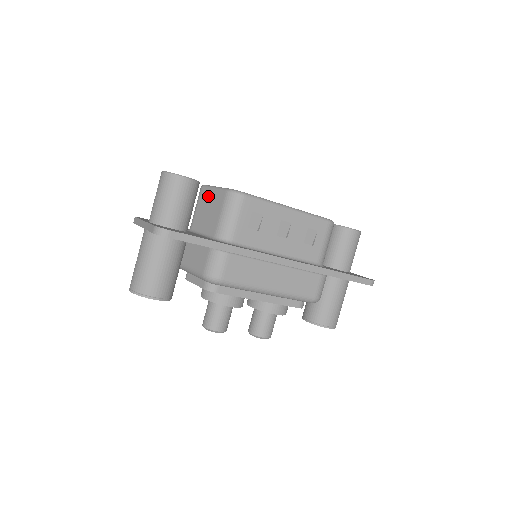
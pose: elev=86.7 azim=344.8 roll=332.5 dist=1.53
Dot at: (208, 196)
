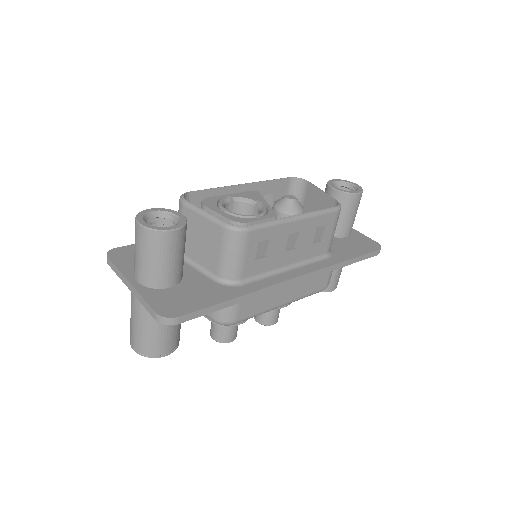
Dot at: (196, 222)
